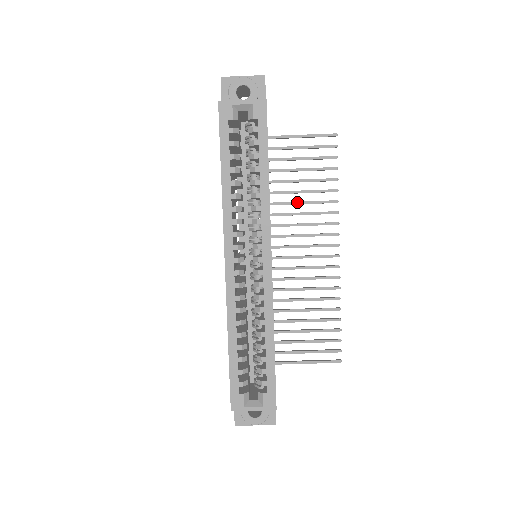
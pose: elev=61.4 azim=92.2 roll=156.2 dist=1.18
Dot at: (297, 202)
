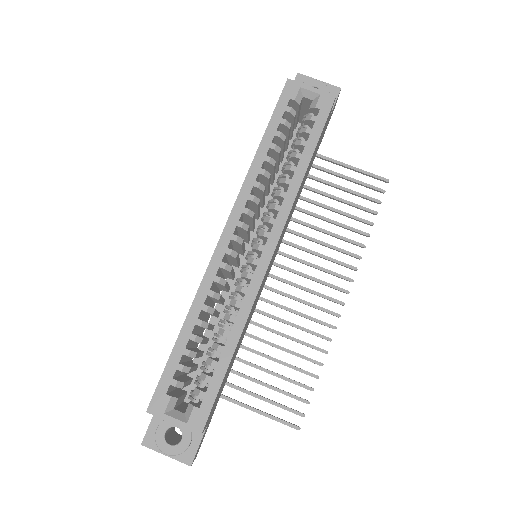
Dot at: (321, 229)
